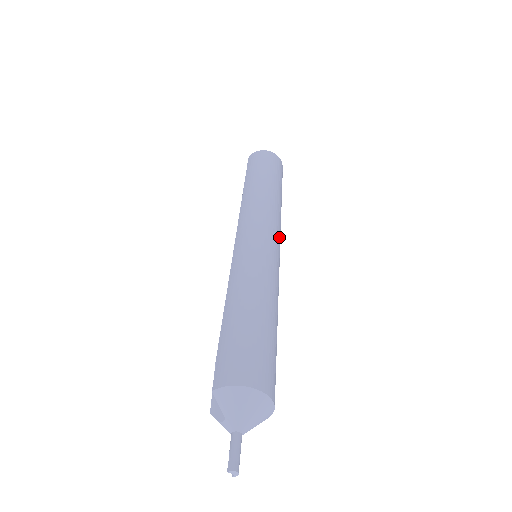
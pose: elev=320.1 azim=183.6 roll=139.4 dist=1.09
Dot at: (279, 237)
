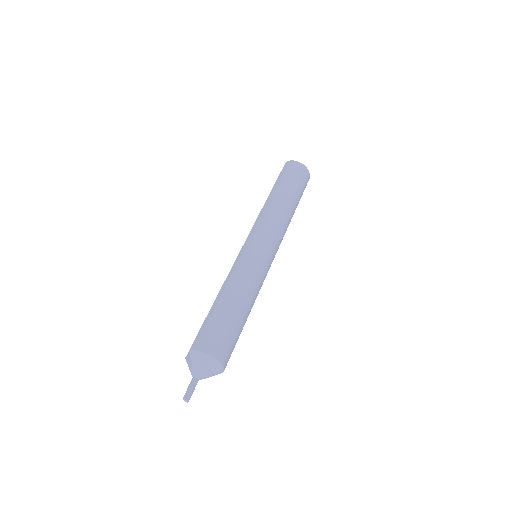
Dot at: (278, 247)
